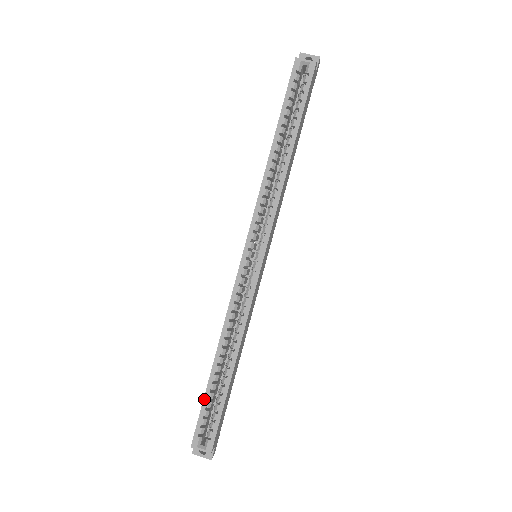
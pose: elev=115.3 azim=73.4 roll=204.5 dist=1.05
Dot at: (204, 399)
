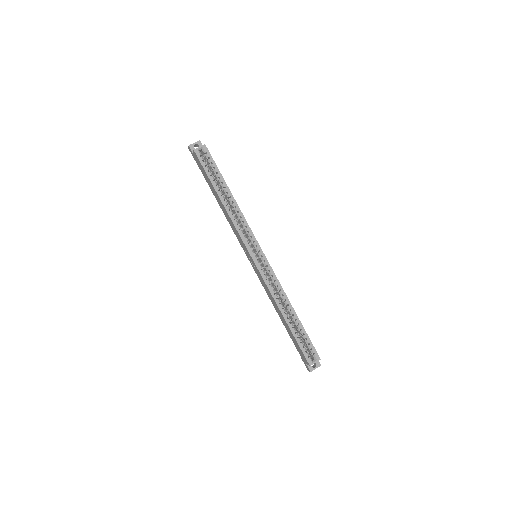
Dot at: (296, 339)
